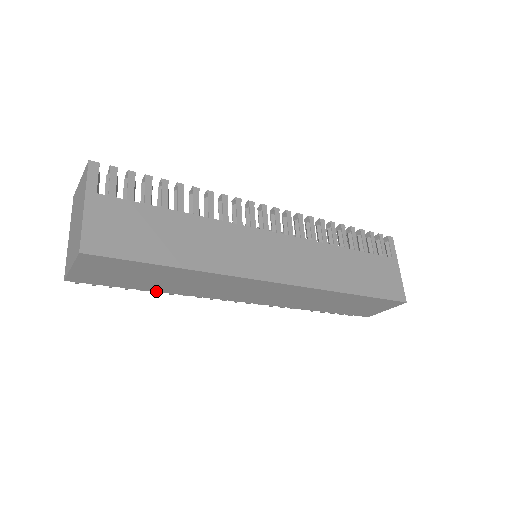
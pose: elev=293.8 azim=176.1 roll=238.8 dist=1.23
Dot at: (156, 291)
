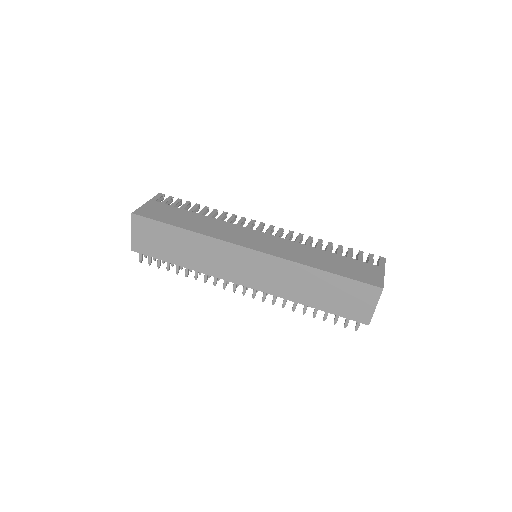
Dot at: (181, 266)
